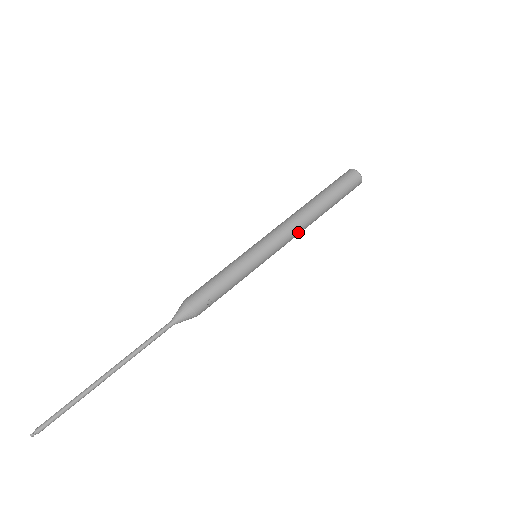
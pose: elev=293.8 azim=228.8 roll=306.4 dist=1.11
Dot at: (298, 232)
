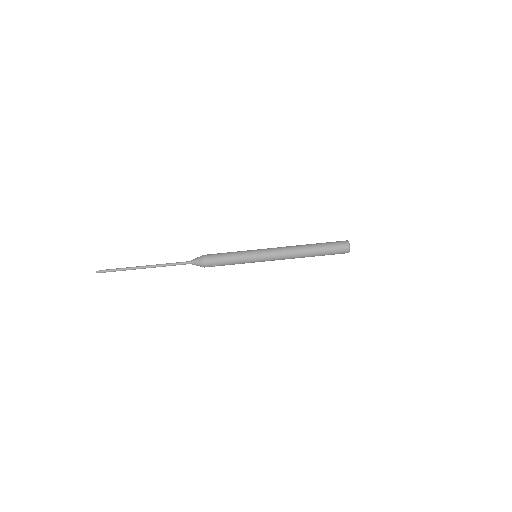
Dot at: occluded
